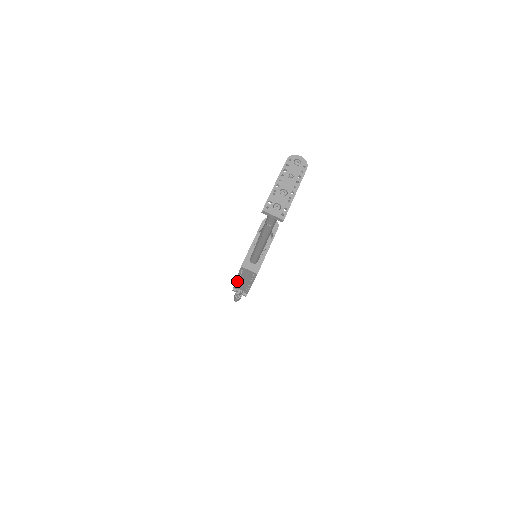
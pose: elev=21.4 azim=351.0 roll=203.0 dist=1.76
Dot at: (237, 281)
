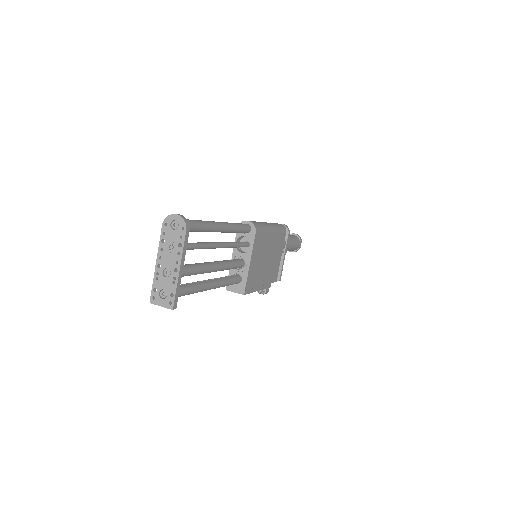
Dot at: occluded
